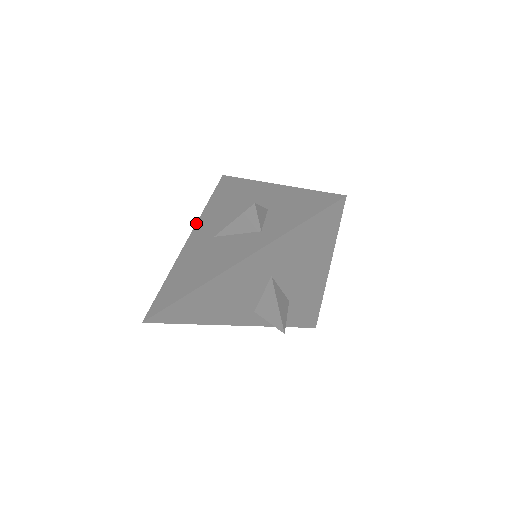
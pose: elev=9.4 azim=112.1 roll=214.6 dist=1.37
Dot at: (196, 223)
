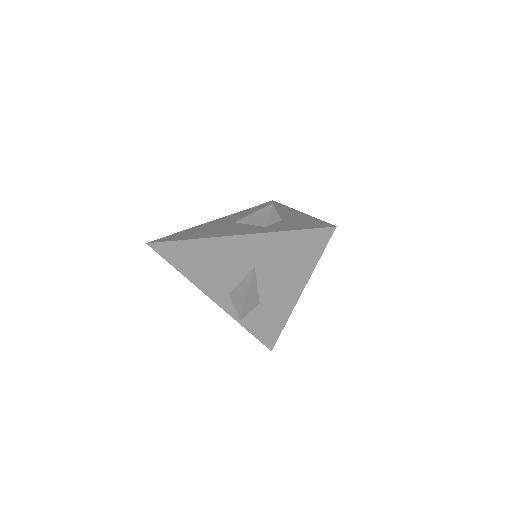
Dot at: occluded
